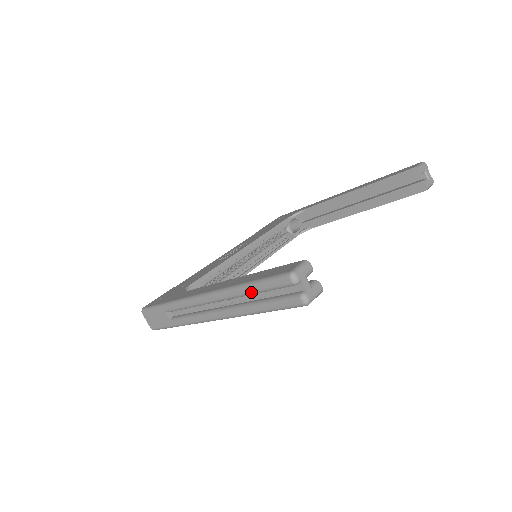
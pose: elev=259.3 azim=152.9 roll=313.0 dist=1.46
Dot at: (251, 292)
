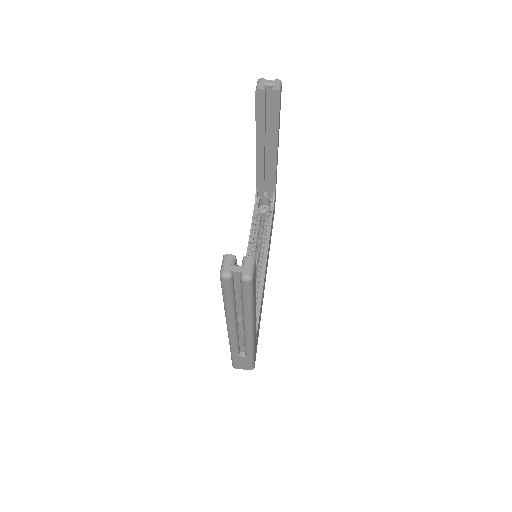
Dot at: (230, 304)
